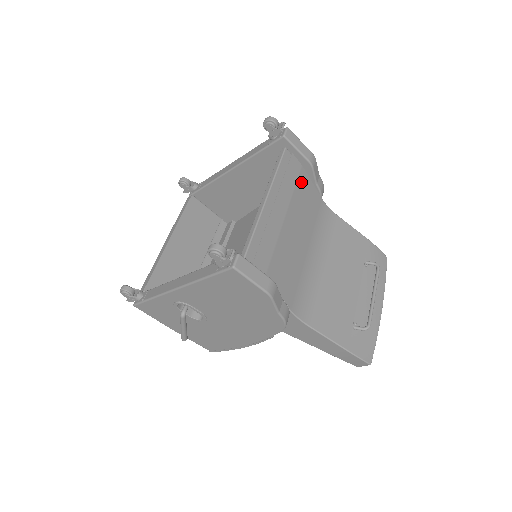
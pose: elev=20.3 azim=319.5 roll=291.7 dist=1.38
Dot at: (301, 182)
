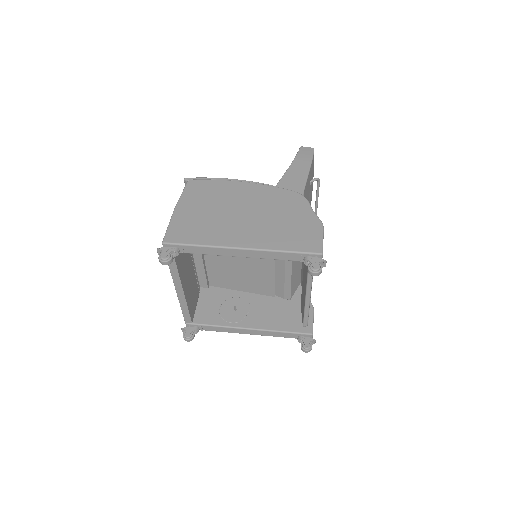
Dot at: occluded
